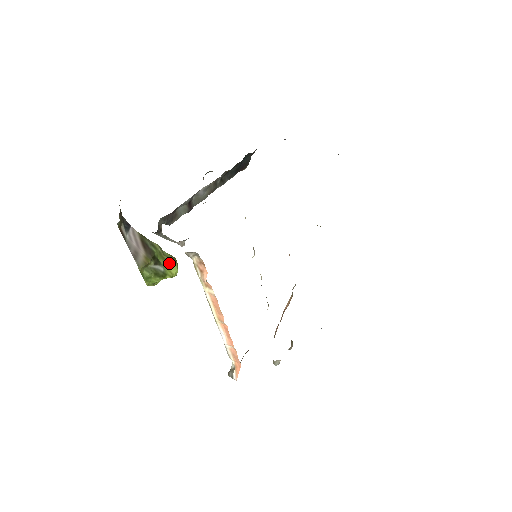
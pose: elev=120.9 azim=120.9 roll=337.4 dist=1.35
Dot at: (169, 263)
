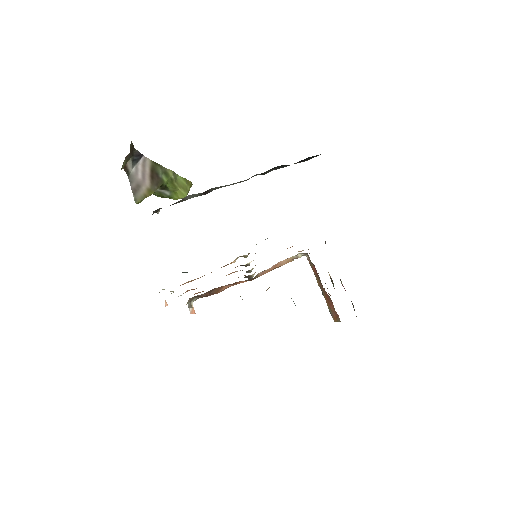
Dot at: (179, 190)
